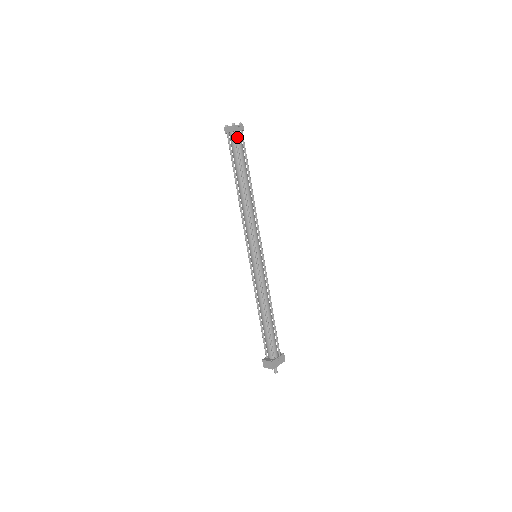
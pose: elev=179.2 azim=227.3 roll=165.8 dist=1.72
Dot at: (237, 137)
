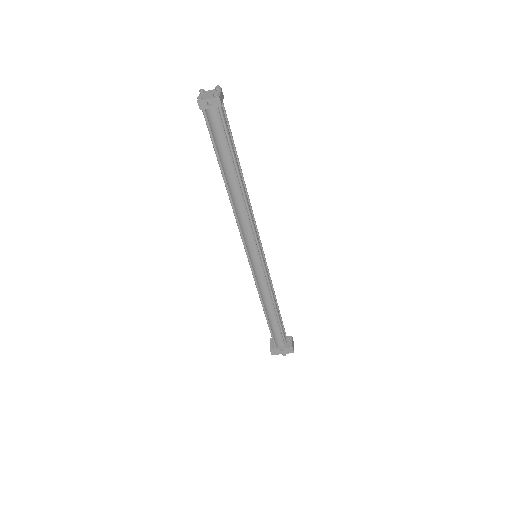
Dot at: (209, 116)
